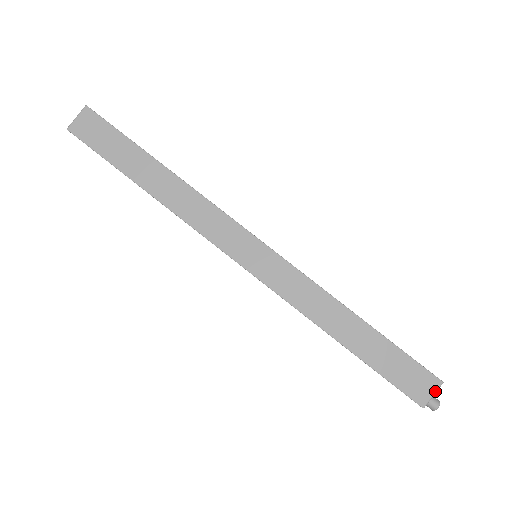
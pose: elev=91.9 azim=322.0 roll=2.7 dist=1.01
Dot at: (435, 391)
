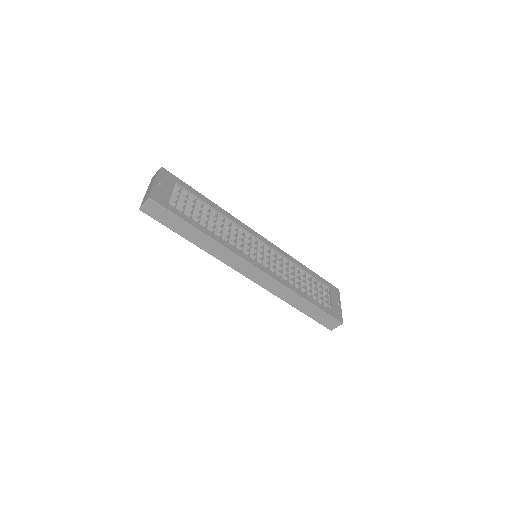
Dot at: occluded
